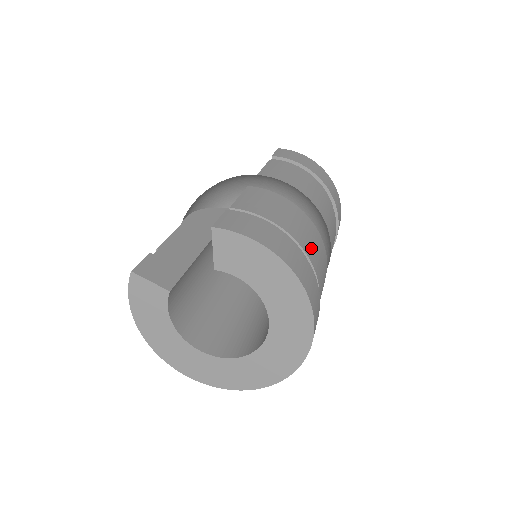
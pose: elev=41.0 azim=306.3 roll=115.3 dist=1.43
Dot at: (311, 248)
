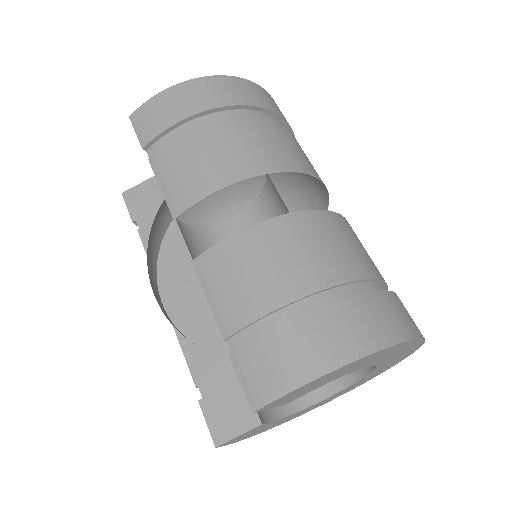
Dot at: (328, 261)
